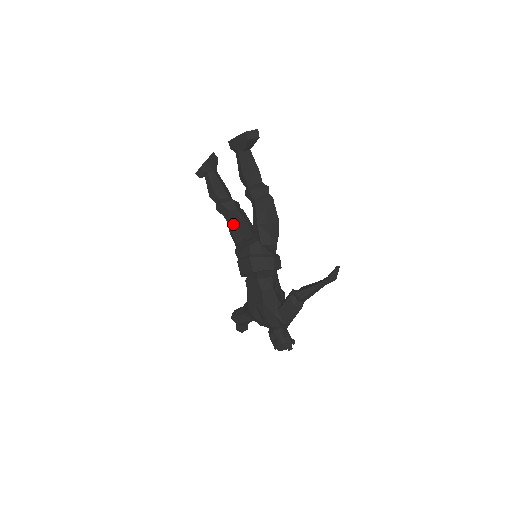
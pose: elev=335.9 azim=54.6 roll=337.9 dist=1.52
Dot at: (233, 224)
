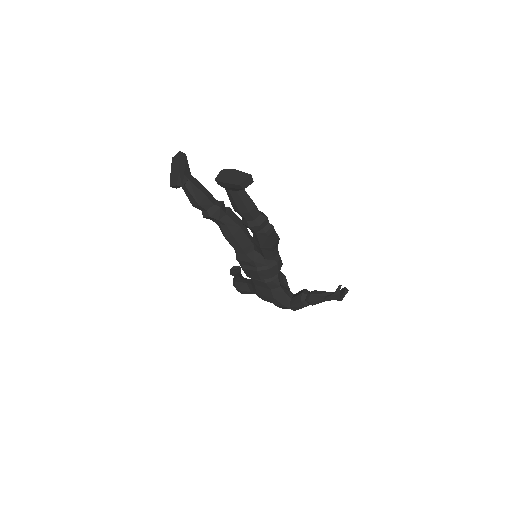
Dot at: (228, 234)
